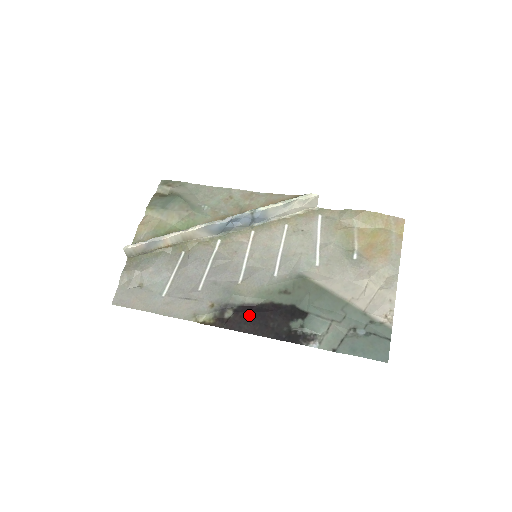
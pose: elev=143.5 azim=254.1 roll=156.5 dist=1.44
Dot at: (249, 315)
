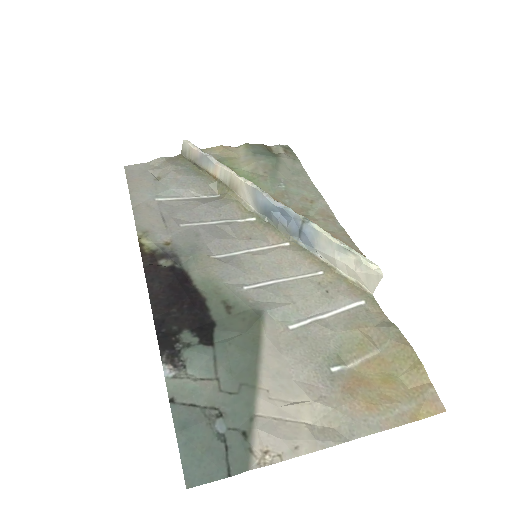
Dot at: (174, 282)
